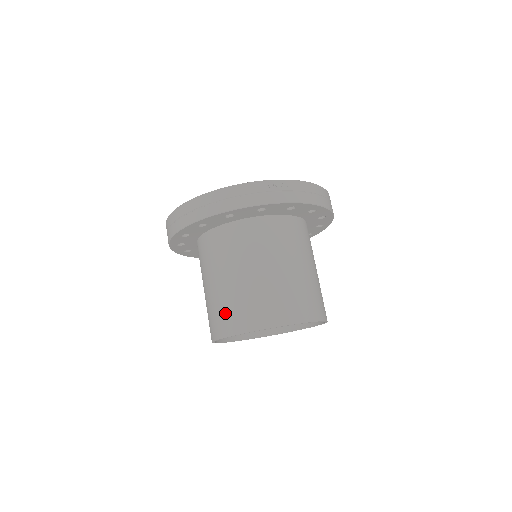
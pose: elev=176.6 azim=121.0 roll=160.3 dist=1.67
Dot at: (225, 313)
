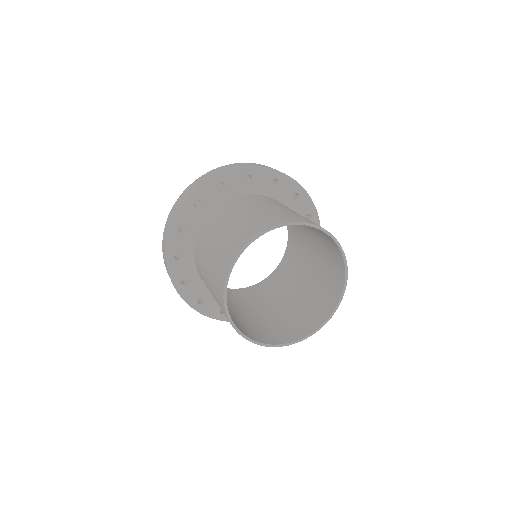
Dot at: (252, 224)
